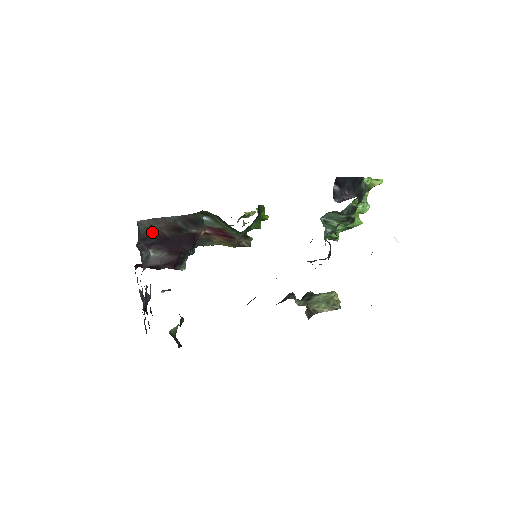
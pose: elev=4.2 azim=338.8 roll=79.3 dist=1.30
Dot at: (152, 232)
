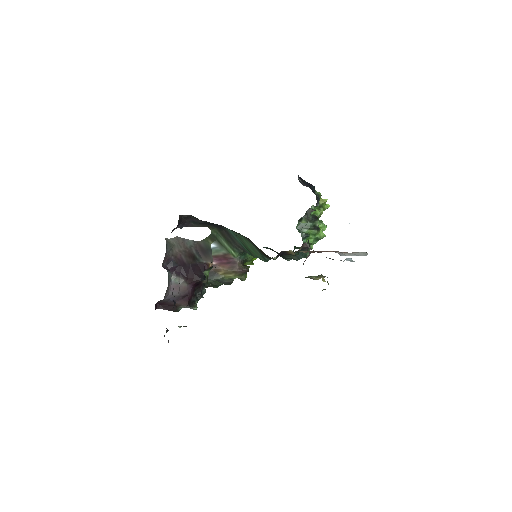
Dot at: (174, 255)
